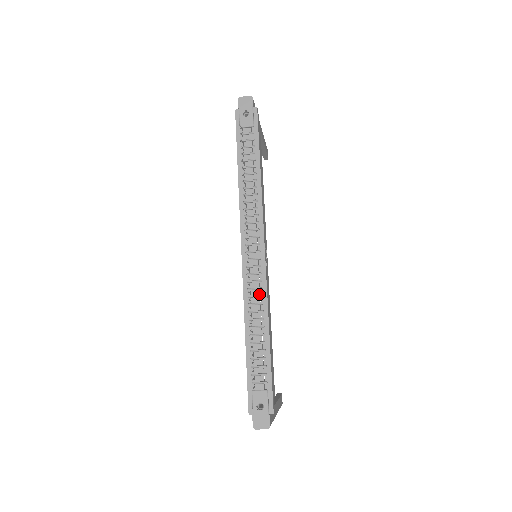
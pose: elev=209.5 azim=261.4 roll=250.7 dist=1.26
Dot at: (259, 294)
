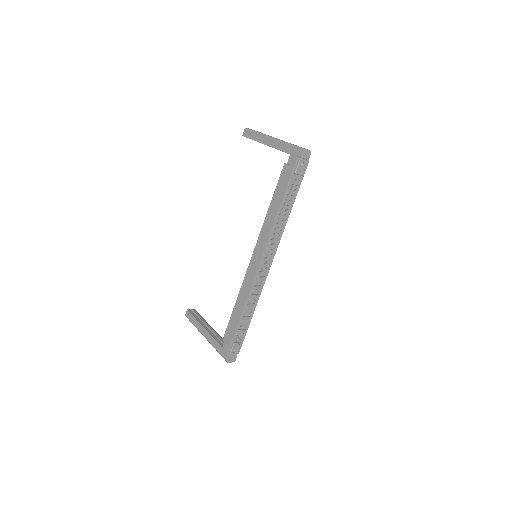
Dot at: (258, 289)
